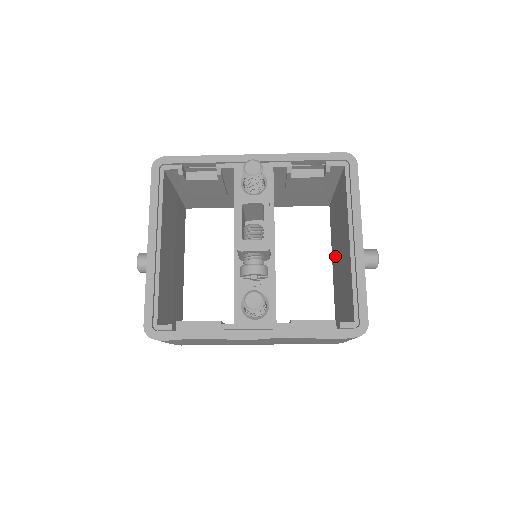
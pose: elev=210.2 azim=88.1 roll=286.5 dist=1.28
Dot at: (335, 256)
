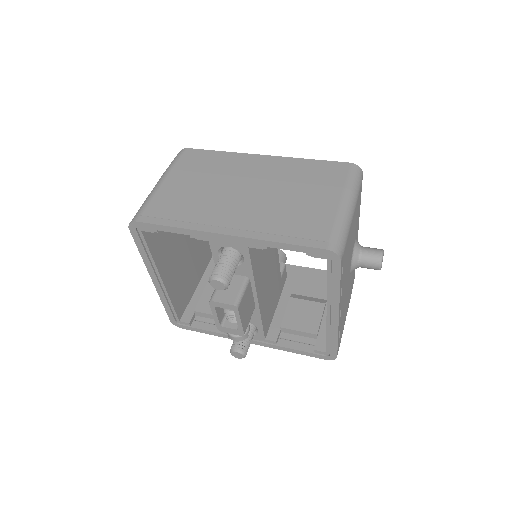
Dot at: occluded
